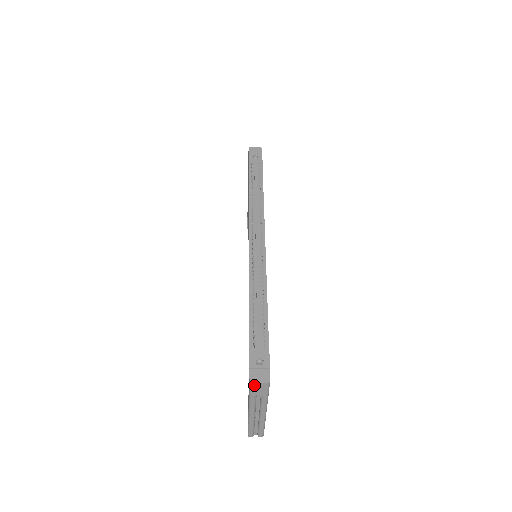
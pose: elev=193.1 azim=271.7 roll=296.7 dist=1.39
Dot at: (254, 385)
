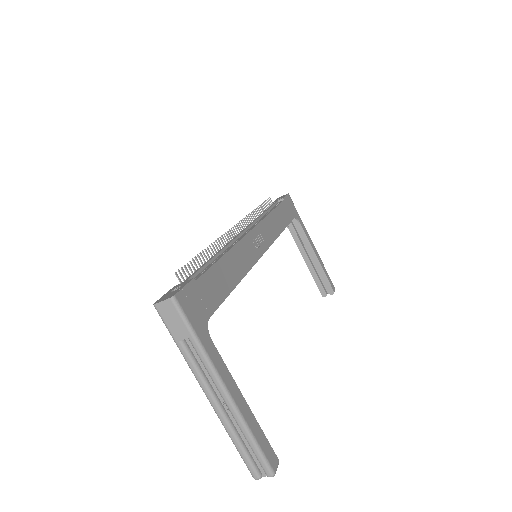
Dot at: (160, 310)
